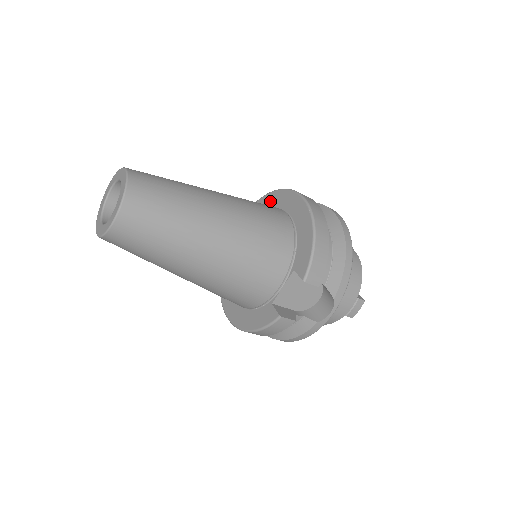
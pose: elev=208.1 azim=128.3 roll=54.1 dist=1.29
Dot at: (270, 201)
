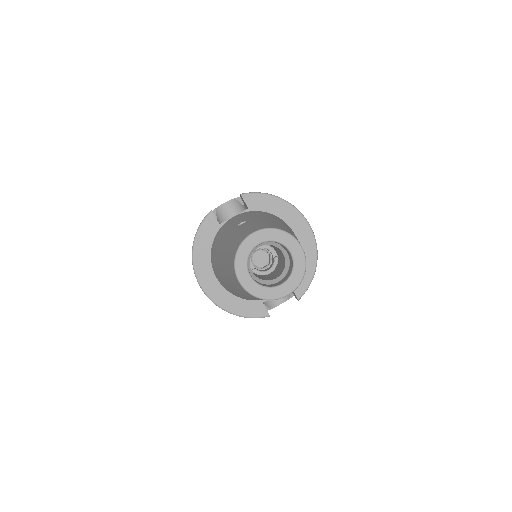
Dot at: (275, 207)
